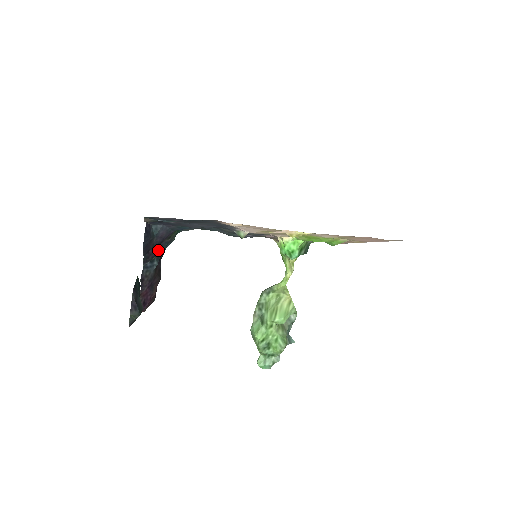
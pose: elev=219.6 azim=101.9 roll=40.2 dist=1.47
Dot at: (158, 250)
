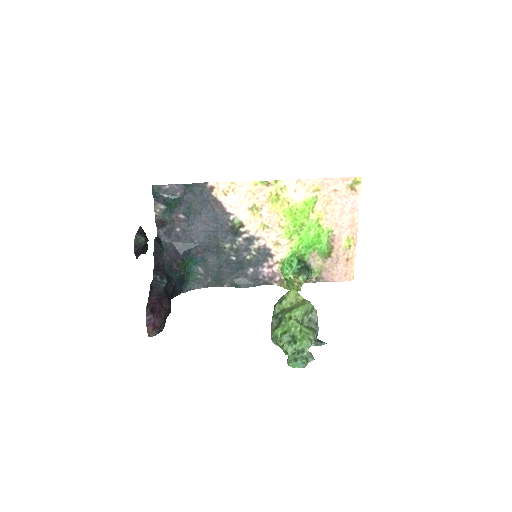
Dot at: (168, 273)
